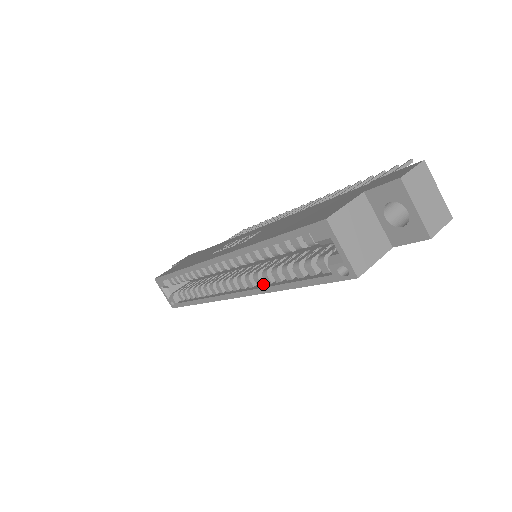
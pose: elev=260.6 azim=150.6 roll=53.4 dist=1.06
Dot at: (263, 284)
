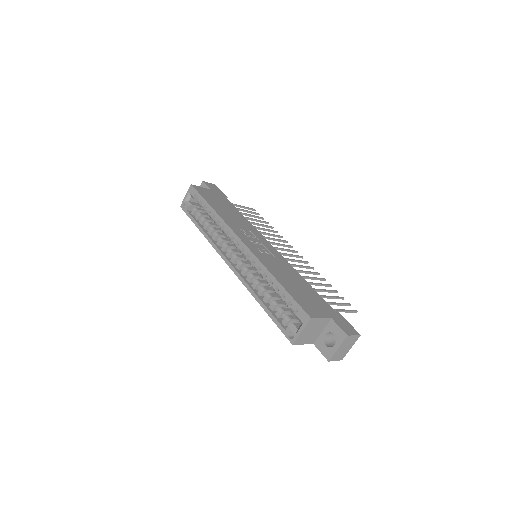
Dot at: (249, 282)
